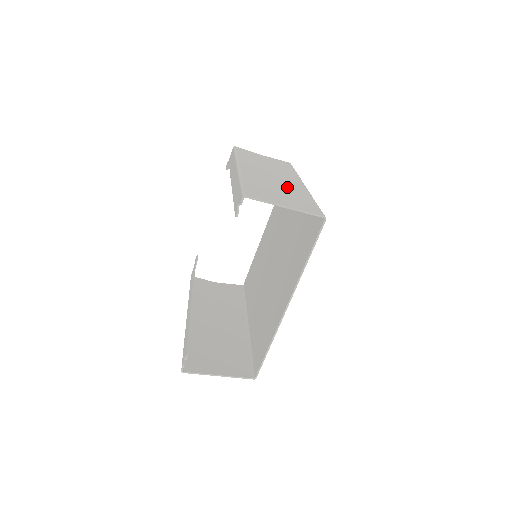
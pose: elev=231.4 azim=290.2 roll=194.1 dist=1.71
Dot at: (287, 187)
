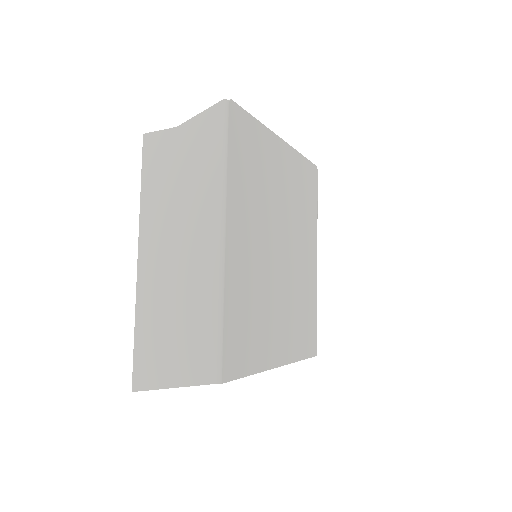
Dot at: (188, 291)
